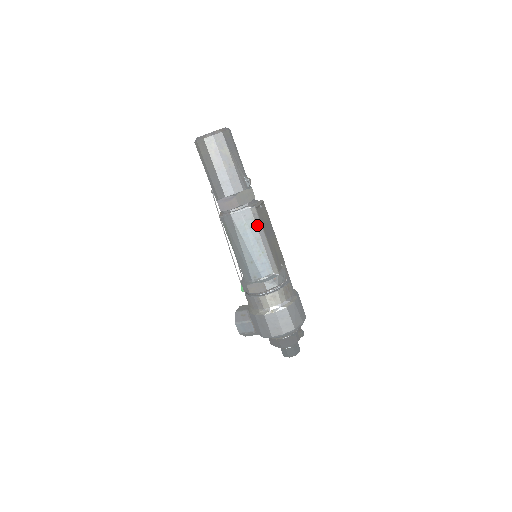
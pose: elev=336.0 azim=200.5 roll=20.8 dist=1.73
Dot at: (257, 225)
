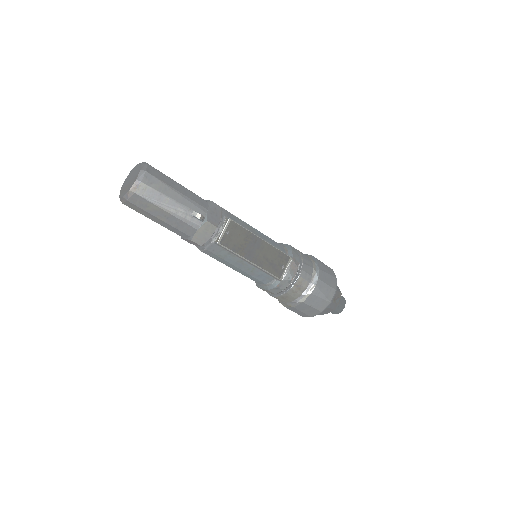
Dot at: (232, 253)
